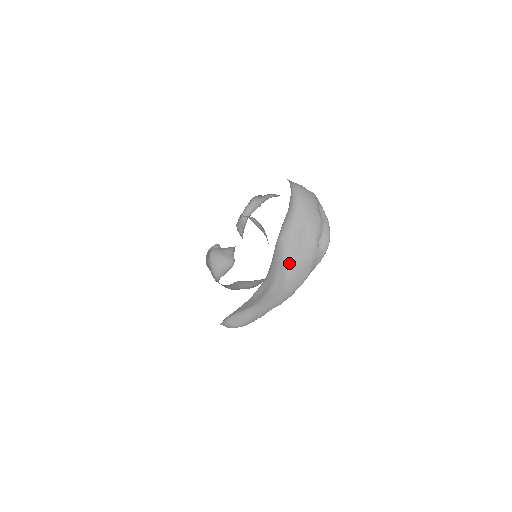
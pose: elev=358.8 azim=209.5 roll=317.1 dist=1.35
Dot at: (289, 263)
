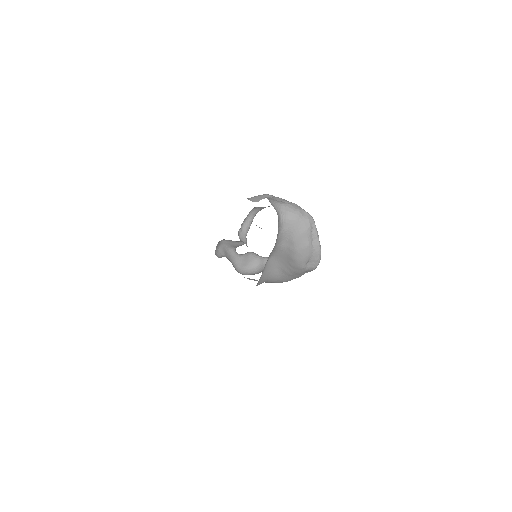
Dot at: (282, 270)
